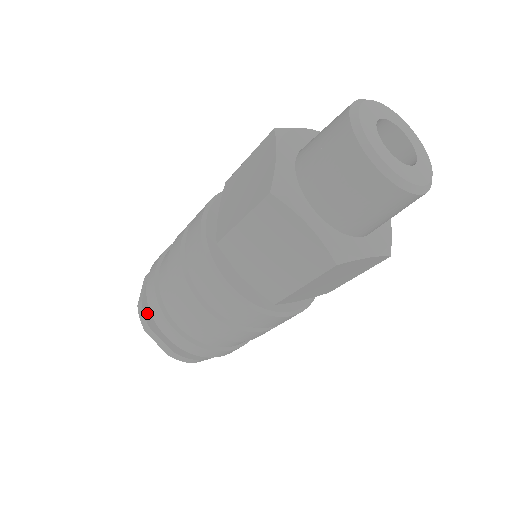
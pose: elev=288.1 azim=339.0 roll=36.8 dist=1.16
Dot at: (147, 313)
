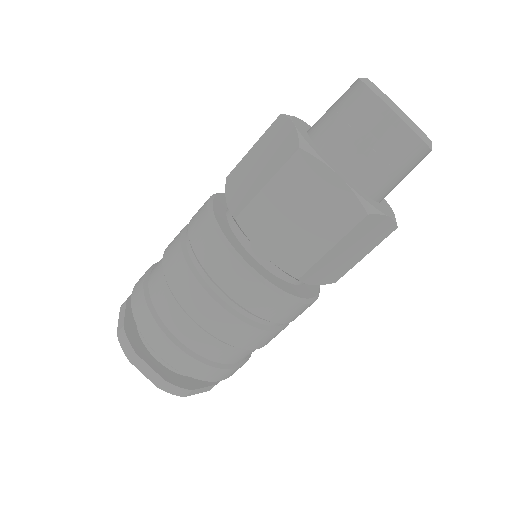
Dot at: (131, 338)
